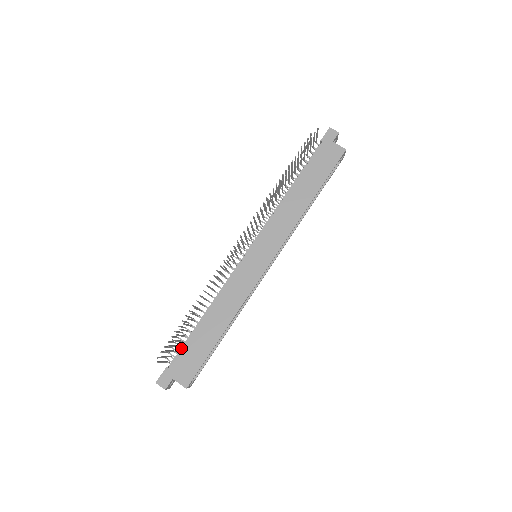
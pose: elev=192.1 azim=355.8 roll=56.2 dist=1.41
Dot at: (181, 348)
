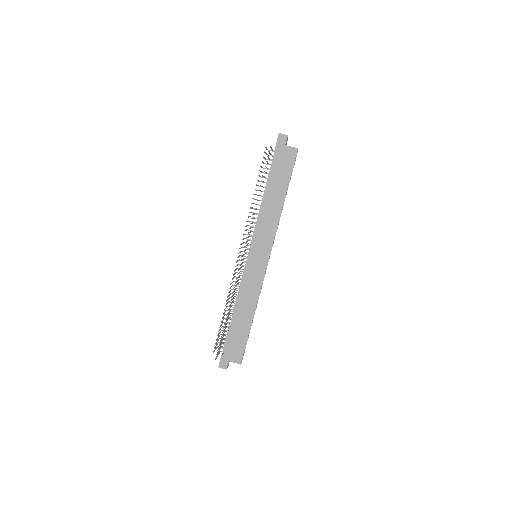
Dot at: (226, 339)
